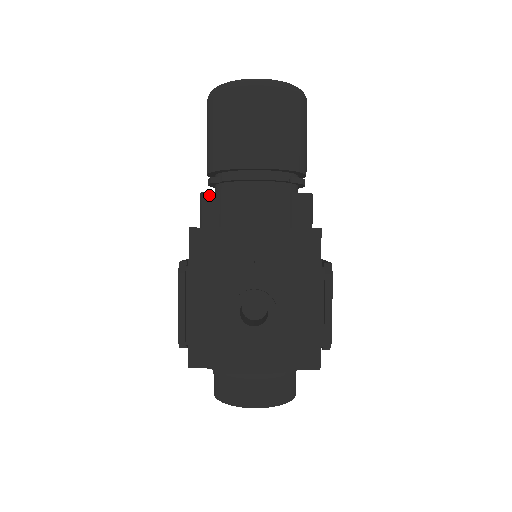
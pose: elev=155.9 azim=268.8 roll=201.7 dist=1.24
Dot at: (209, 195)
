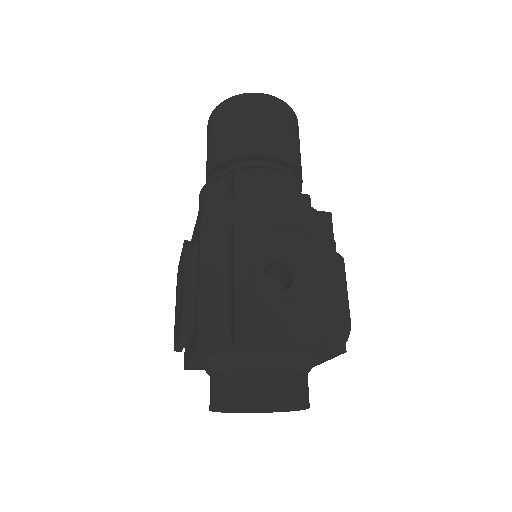
Dot at: (214, 186)
